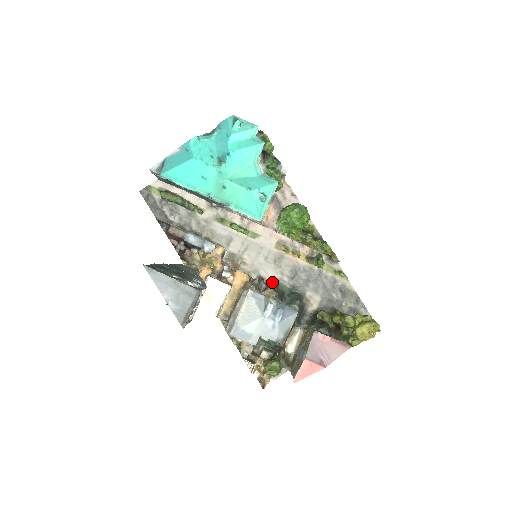
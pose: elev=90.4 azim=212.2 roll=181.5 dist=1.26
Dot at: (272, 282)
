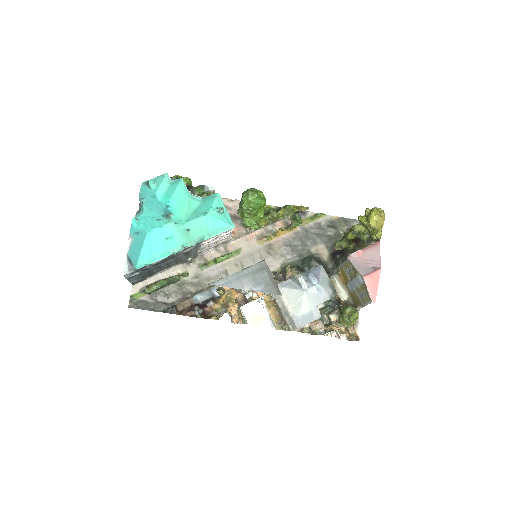
Dot at: (283, 268)
